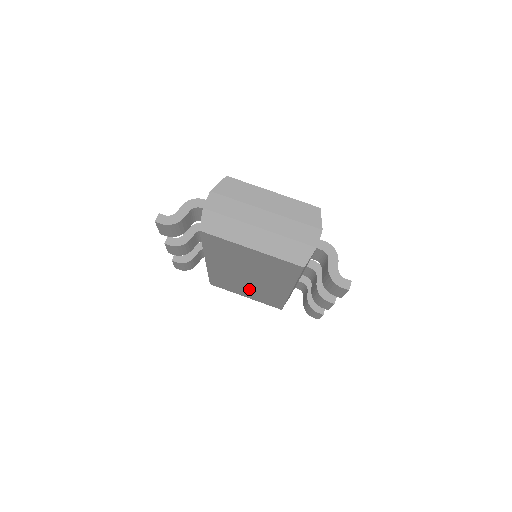
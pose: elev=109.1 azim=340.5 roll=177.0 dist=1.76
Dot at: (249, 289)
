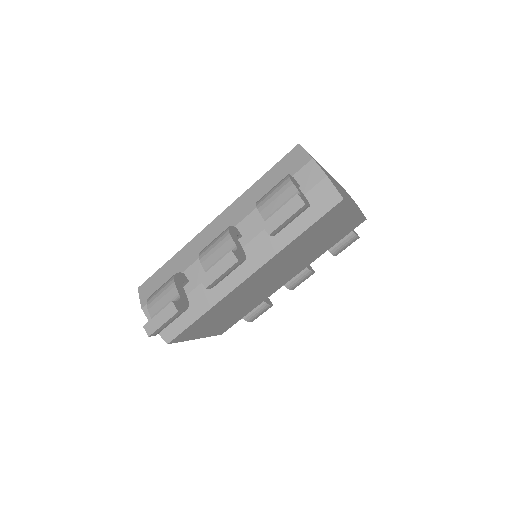
Dot at: (233, 310)
